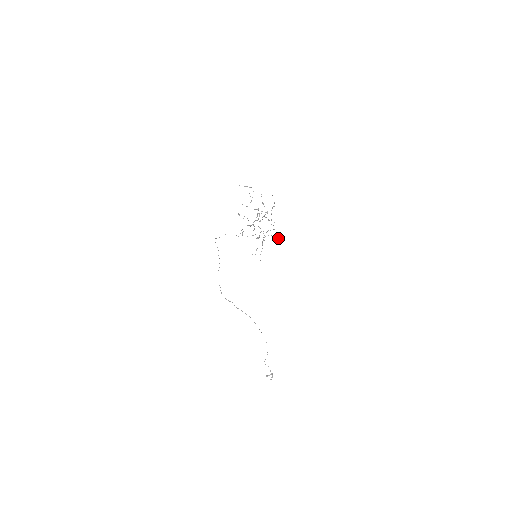
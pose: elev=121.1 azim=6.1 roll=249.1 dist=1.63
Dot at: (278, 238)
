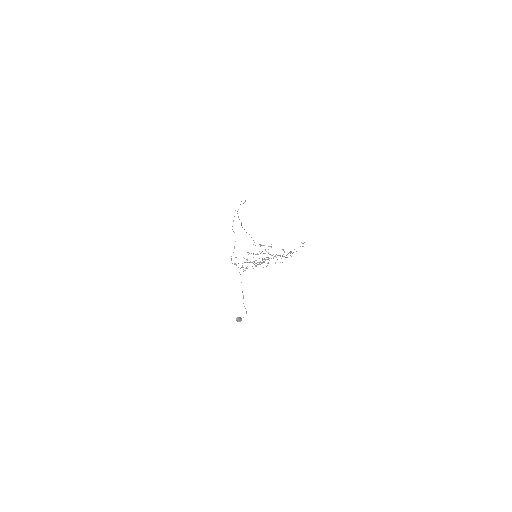
Dot at: (239, 319)
